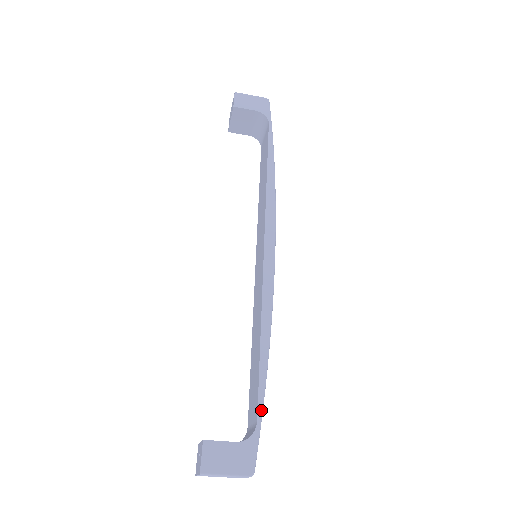
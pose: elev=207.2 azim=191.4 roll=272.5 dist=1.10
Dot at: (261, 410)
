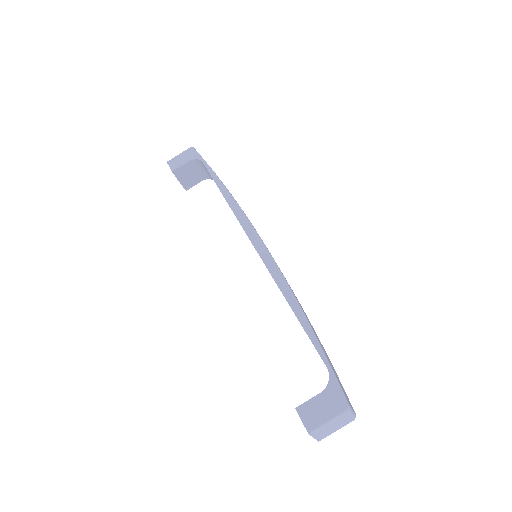
Dot at: (324, 357)
